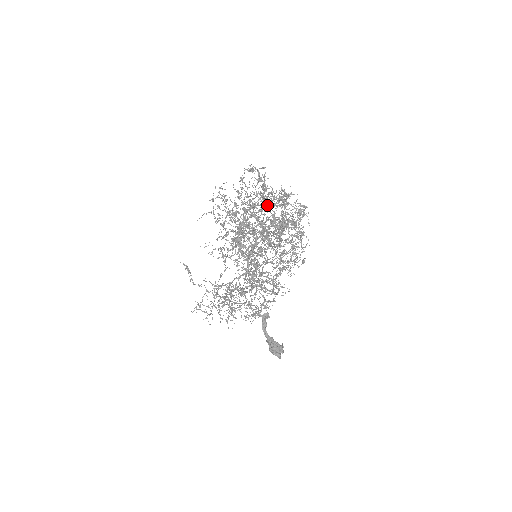
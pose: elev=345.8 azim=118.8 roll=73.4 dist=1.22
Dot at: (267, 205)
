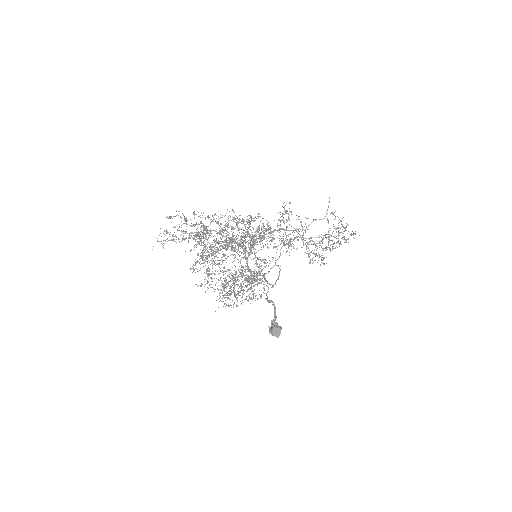
Dot at: occluded
